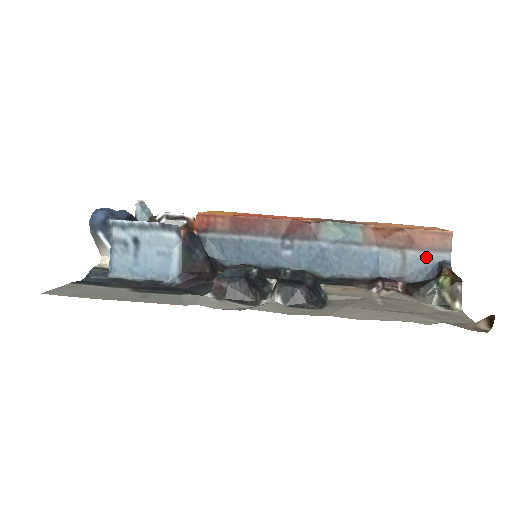
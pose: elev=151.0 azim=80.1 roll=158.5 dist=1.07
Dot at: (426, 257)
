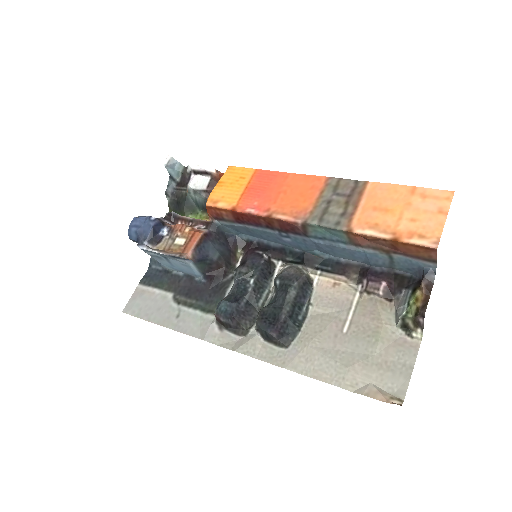
Dot at: (412, 261)
